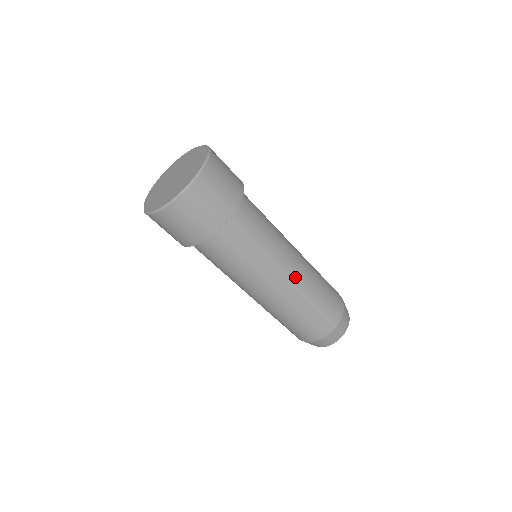
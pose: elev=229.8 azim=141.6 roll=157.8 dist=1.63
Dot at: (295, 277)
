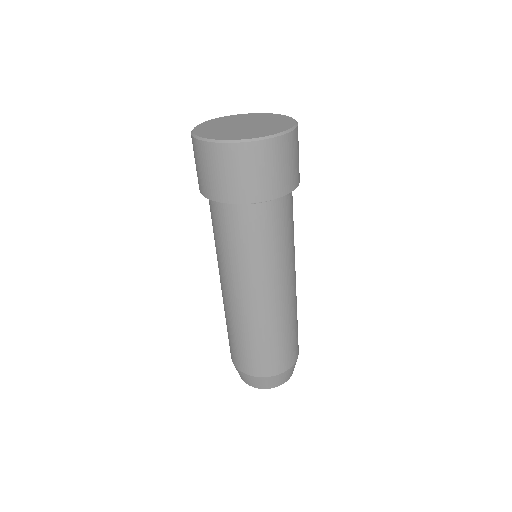
Dot at: (273, 304)
